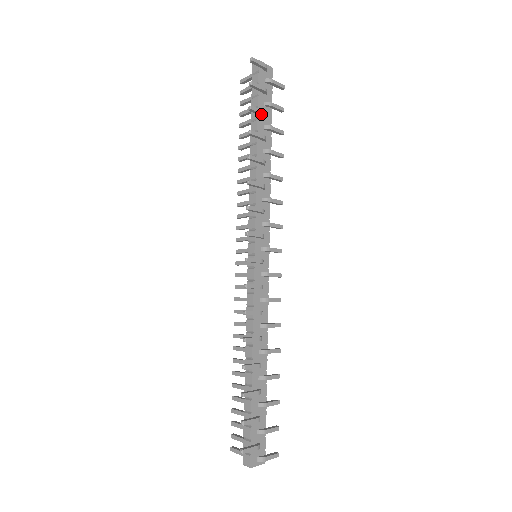
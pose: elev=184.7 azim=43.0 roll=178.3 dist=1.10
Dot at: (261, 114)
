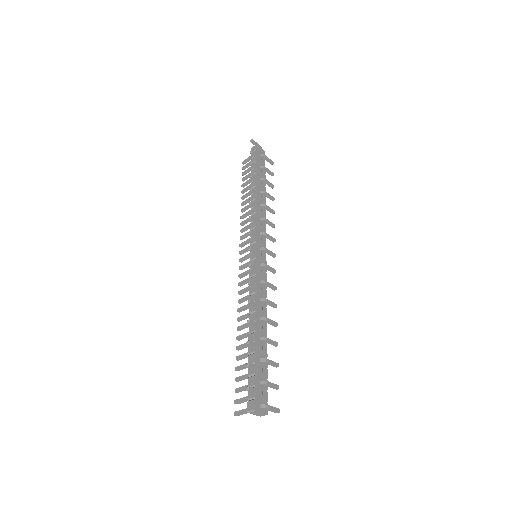
Dot at: (258, 170)
